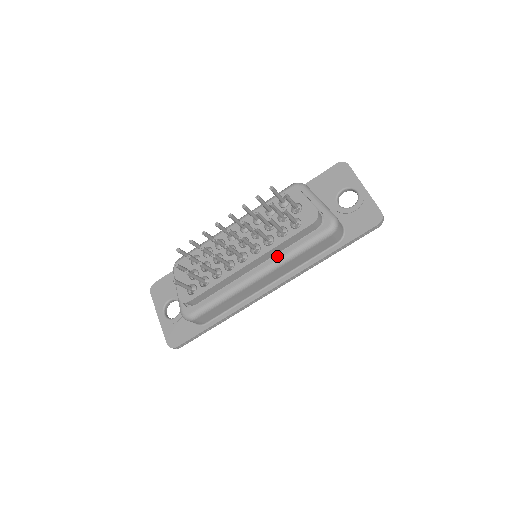
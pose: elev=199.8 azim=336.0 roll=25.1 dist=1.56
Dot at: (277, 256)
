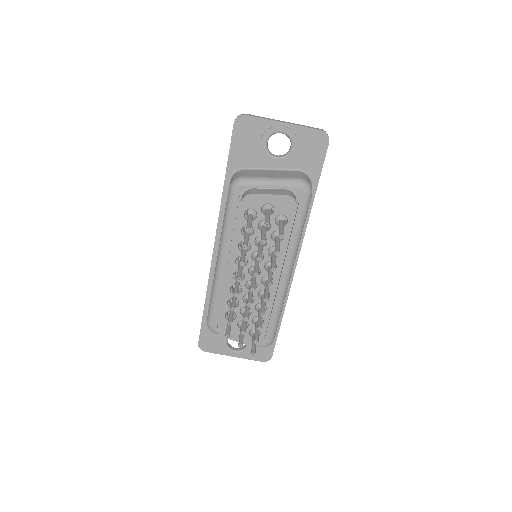
Dot at: (289, 251)
